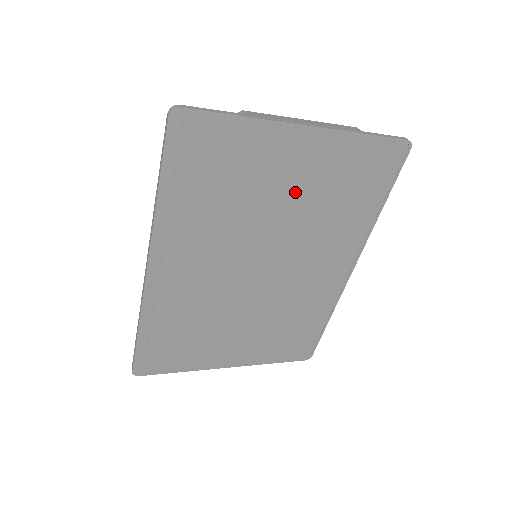
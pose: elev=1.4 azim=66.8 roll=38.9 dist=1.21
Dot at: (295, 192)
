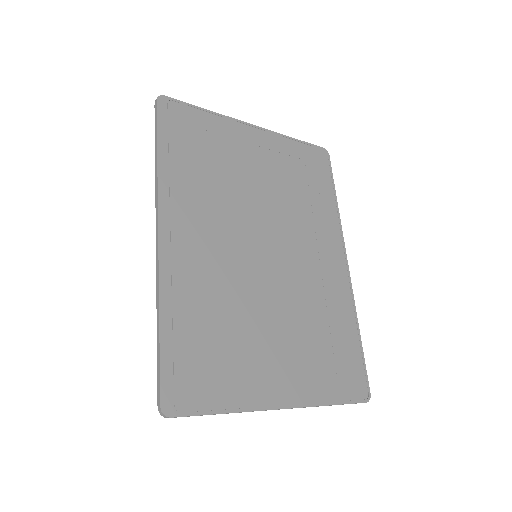
Dot at: (265, 174)
